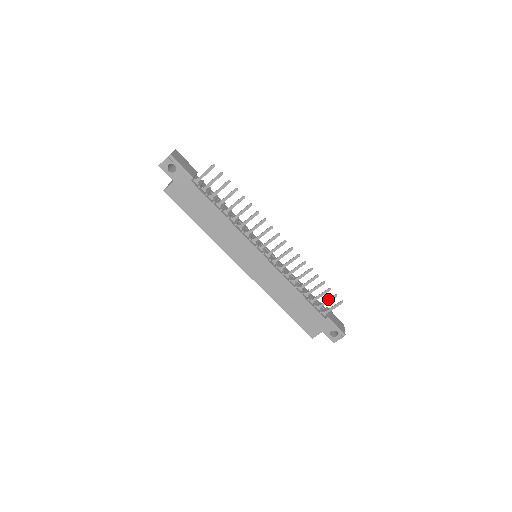
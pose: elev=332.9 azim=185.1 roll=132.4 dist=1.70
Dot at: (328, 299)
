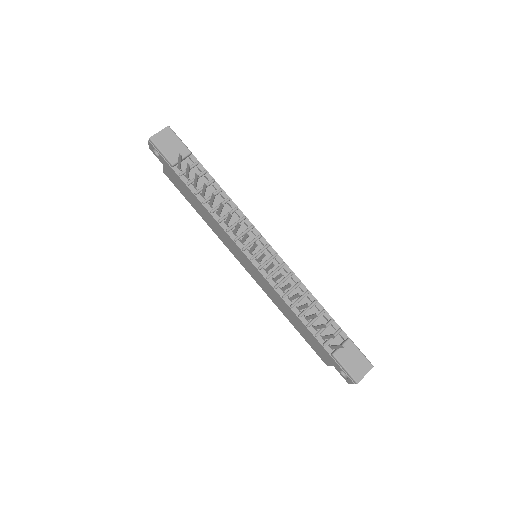
Dot at: (328, 335)
